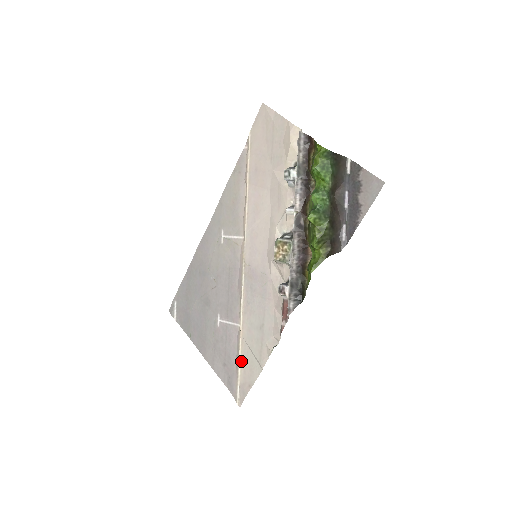
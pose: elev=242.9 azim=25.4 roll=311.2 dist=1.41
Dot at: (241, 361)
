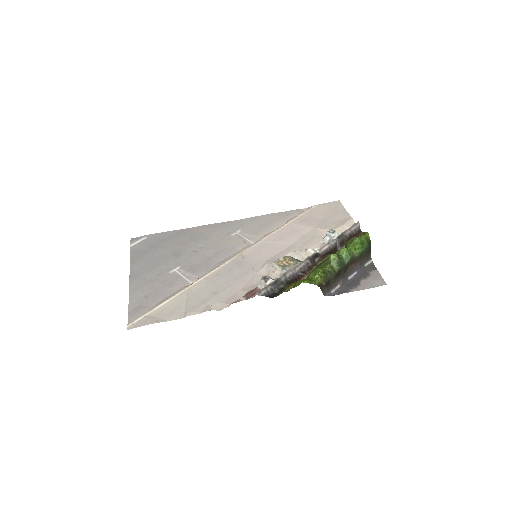
Dot at: (168, 302)
